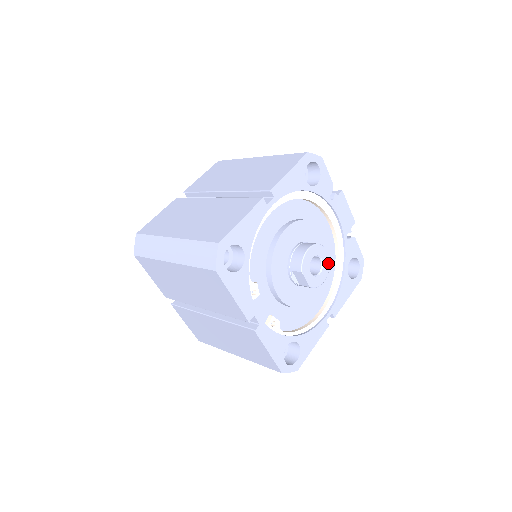
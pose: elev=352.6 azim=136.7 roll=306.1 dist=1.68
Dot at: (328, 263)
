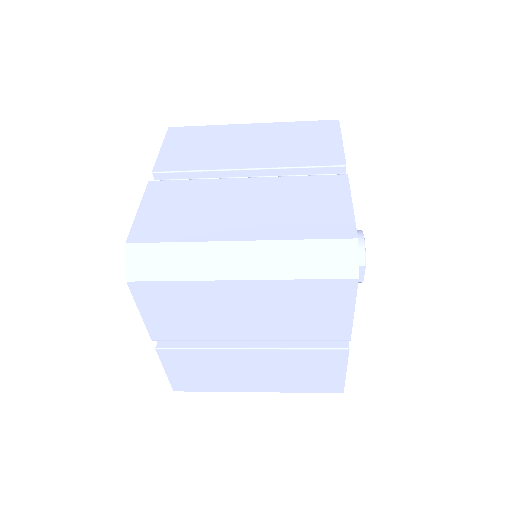
Dot at: occluded
